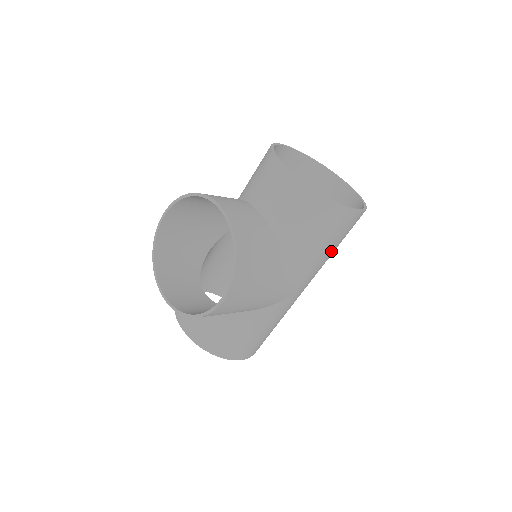
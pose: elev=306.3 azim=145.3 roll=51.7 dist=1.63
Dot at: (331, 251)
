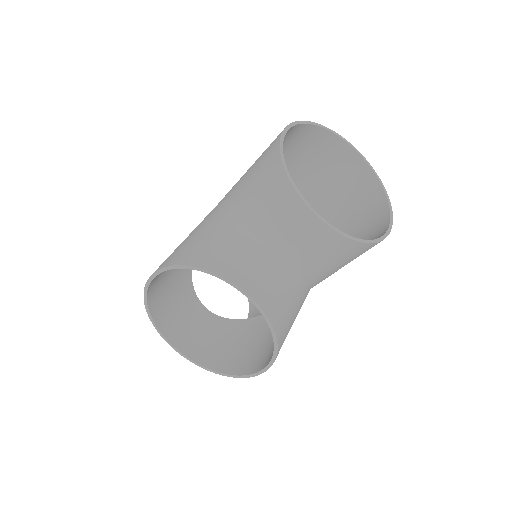
Dot at: occluded
